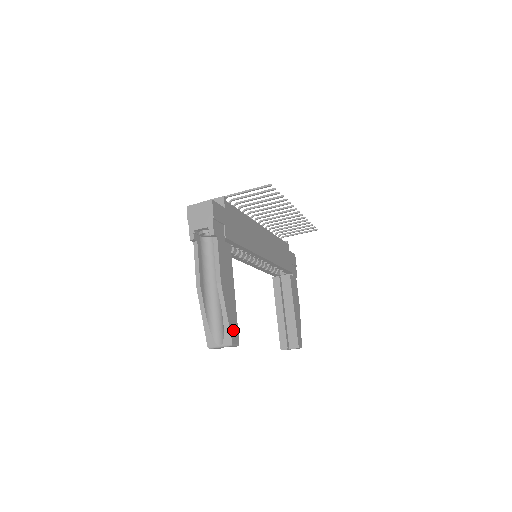
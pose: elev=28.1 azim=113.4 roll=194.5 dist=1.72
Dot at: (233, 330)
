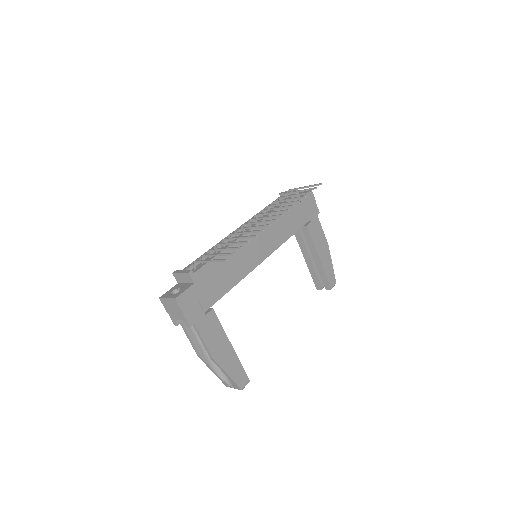
Dot at: (239, 378)
